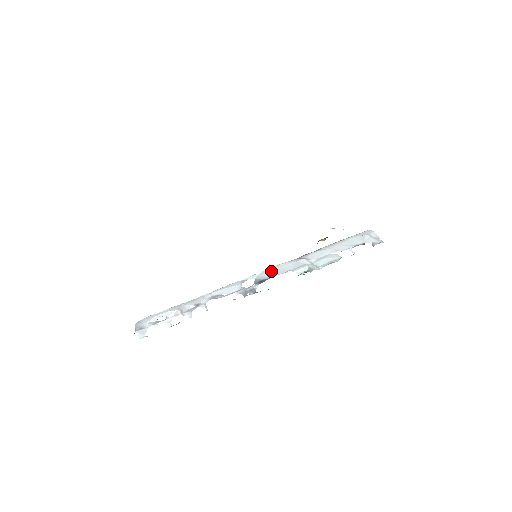
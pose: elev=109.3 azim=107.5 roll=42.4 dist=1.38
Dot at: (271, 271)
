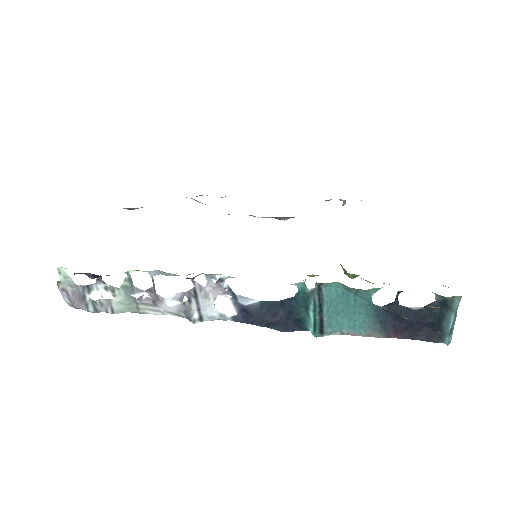
Dot at: (265, 316)
